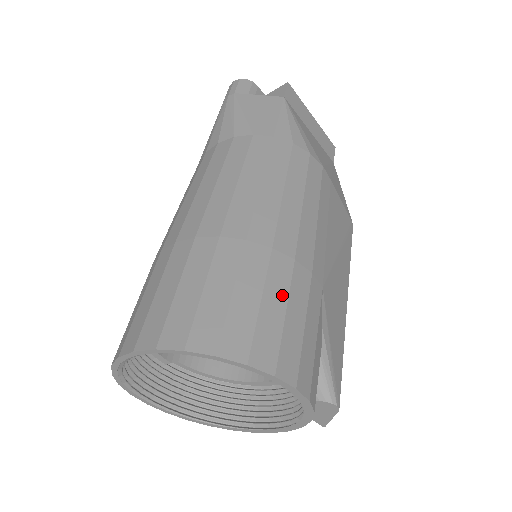
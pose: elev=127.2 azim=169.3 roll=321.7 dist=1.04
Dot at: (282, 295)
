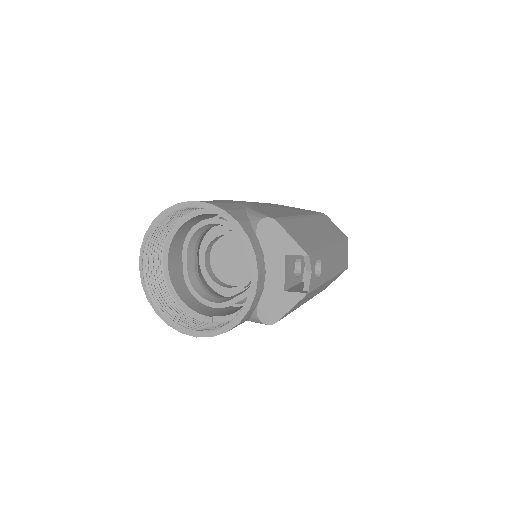
Dot at: occluded
